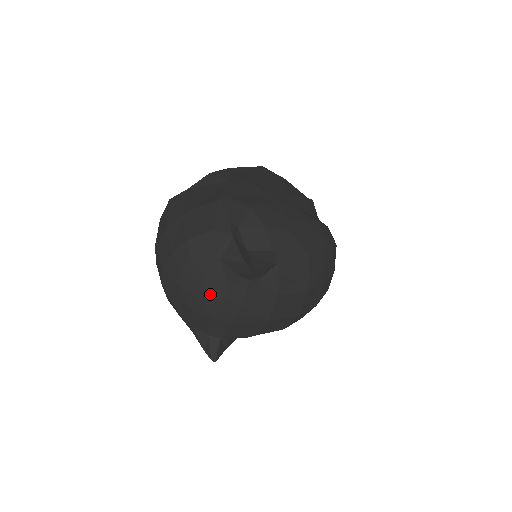
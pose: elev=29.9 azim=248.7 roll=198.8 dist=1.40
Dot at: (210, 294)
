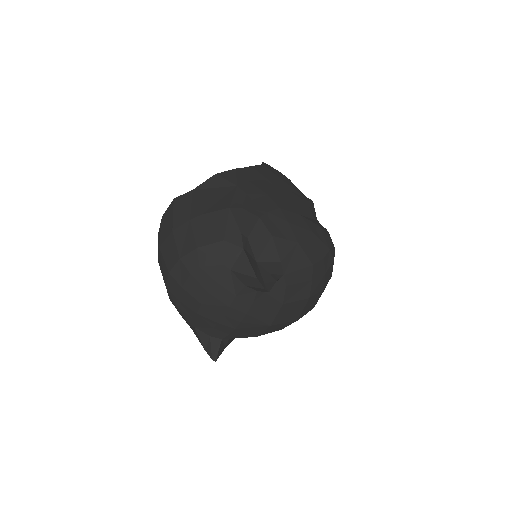
Dot at: (217, 302)
